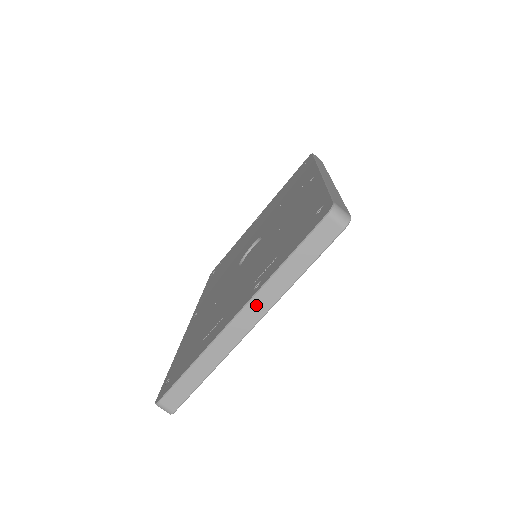
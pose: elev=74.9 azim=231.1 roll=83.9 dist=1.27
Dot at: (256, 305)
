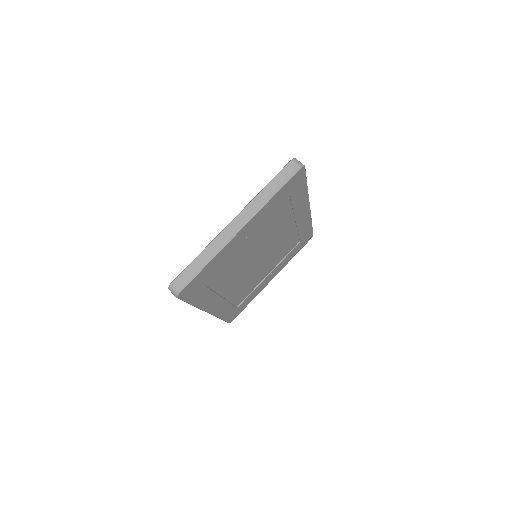
Dot at: (246, 213)
